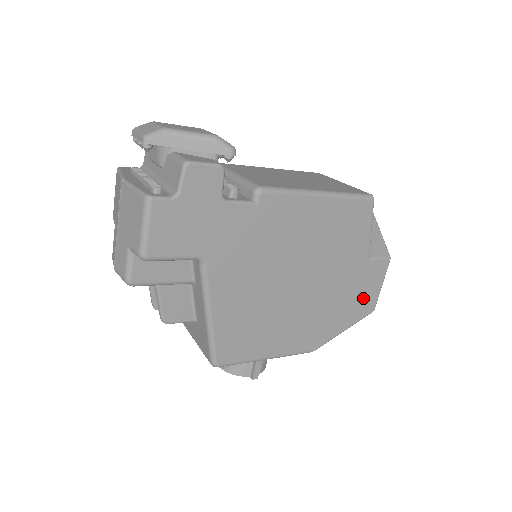
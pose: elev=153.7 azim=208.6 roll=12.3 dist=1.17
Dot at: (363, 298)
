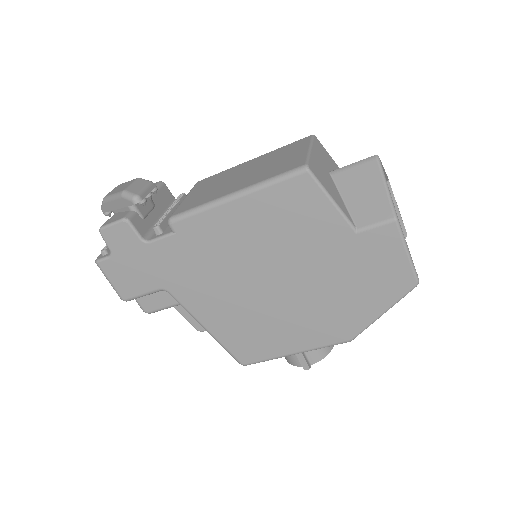
Dot at: (384, 275)
